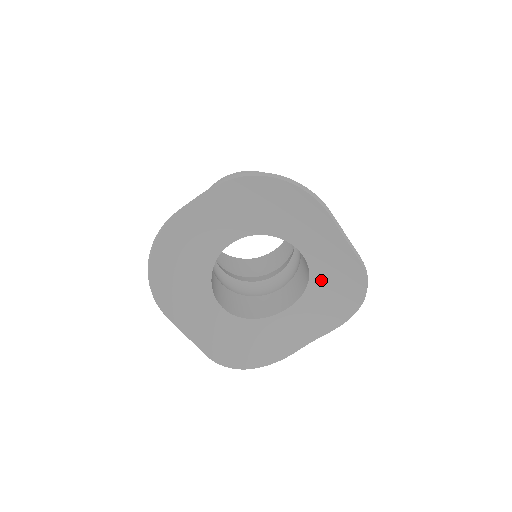
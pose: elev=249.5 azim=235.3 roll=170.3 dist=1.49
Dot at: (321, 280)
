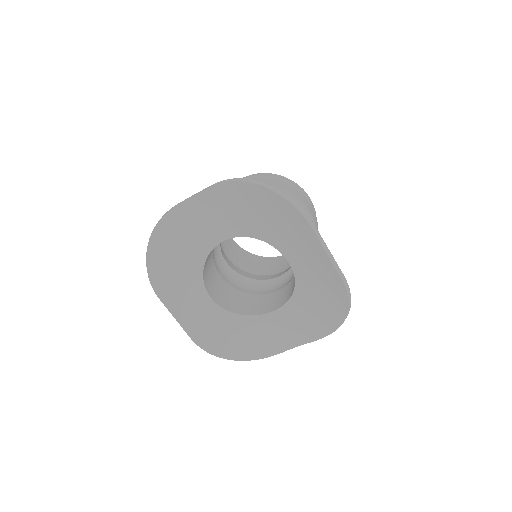
Dot at: (306, 290)
